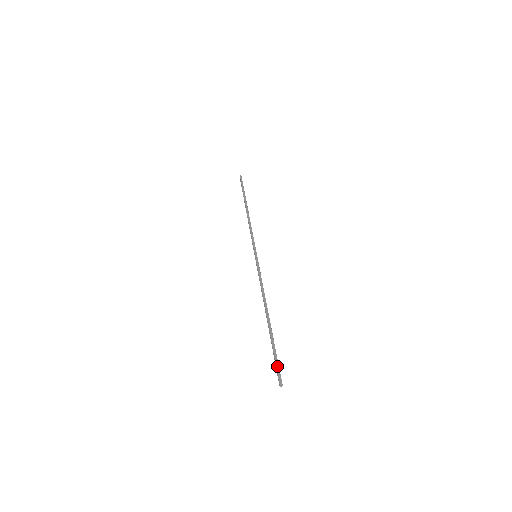
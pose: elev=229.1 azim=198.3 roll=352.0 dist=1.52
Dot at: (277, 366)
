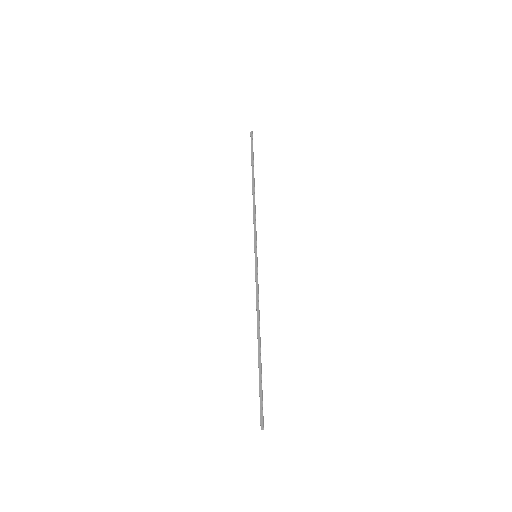
Dot at: (260, 406)
